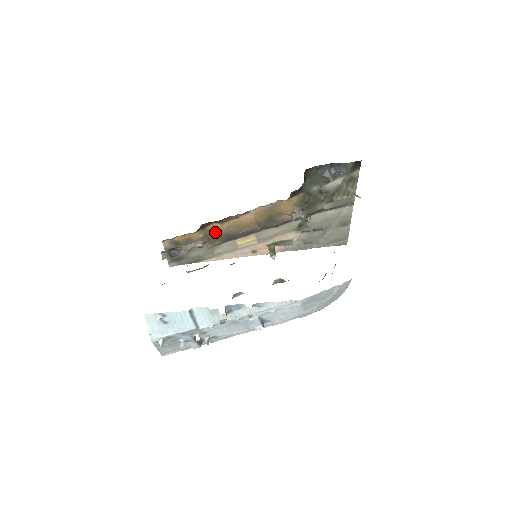
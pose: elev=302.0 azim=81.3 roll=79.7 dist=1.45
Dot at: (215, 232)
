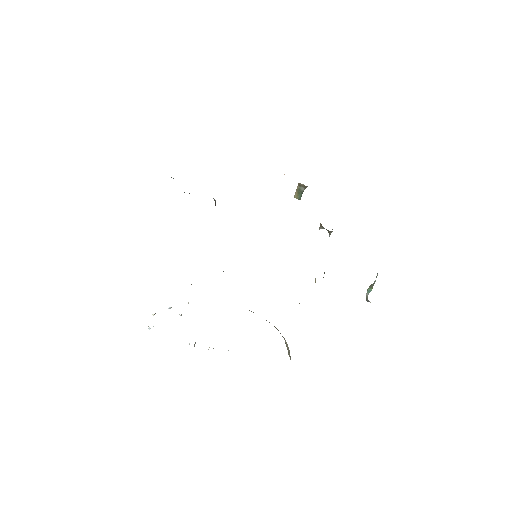
Dot at: occluded
